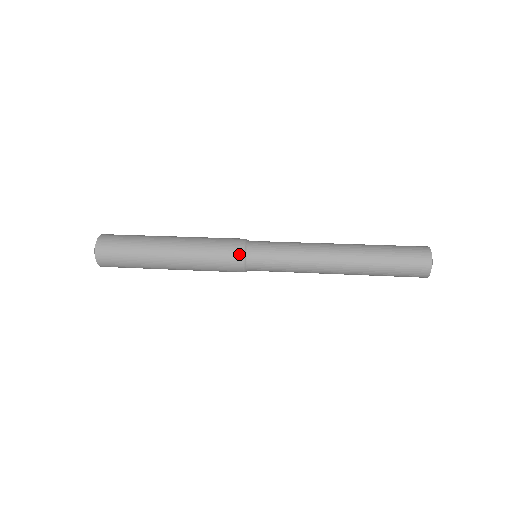
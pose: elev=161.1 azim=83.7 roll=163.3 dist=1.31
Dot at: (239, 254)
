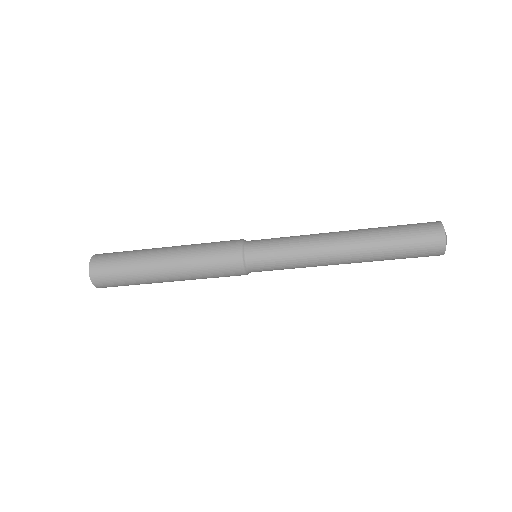
Dot at: (237, 250)
